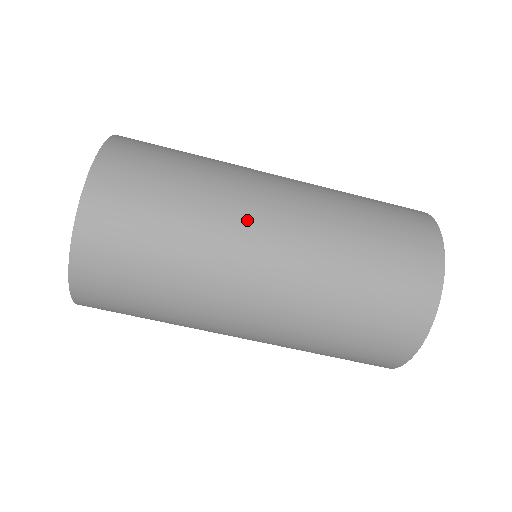
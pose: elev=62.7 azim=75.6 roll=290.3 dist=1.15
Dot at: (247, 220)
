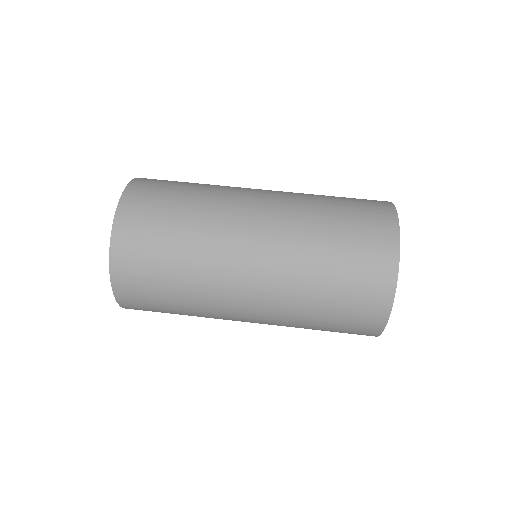
Dot at: (237, 206)
